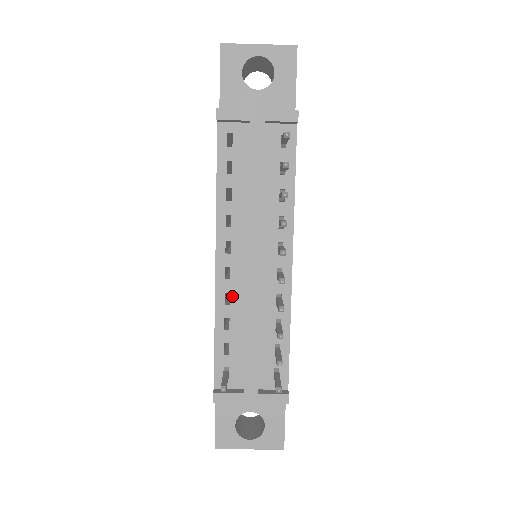
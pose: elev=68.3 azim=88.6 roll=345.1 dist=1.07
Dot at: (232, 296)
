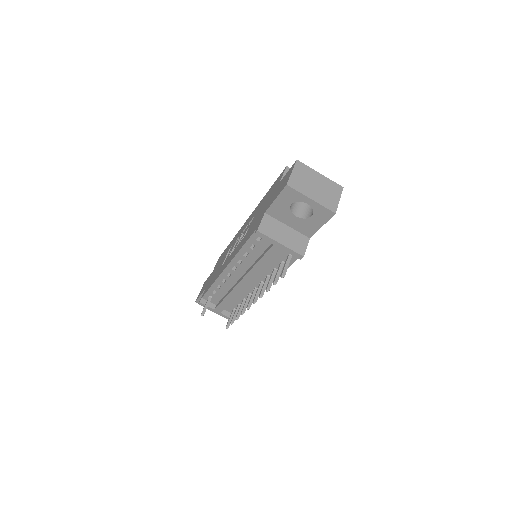
Dot at: (227, 282)
